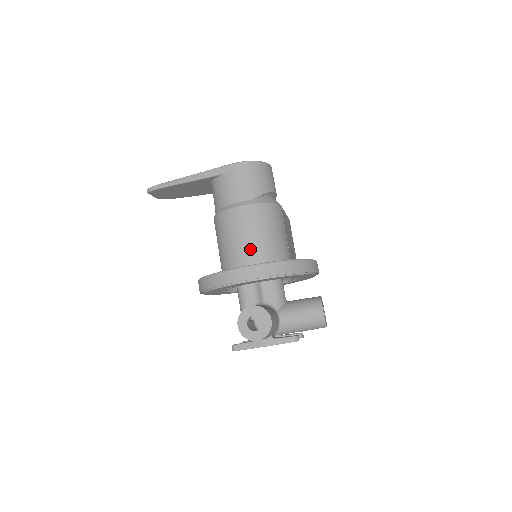
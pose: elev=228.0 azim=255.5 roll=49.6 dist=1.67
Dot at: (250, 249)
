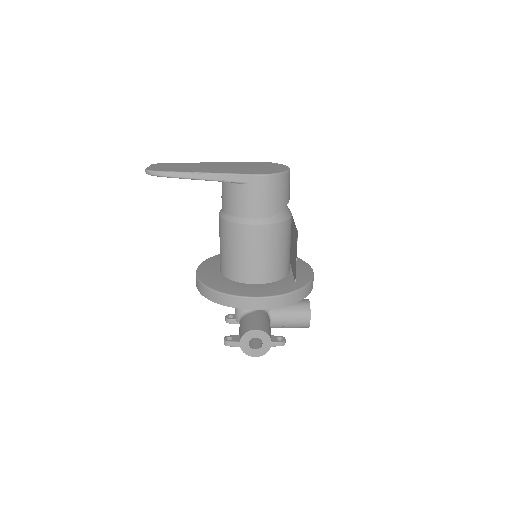
Dot at: (259, 268)
